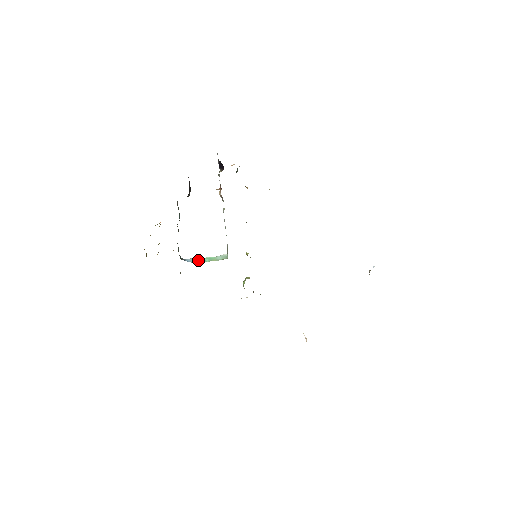
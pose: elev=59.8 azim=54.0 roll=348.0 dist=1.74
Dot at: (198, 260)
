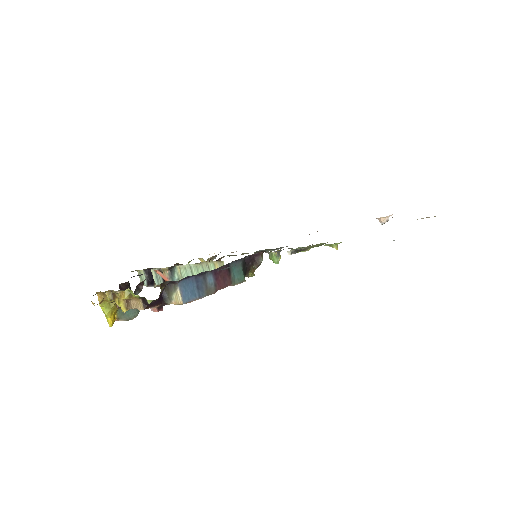
Dot at: occluded
